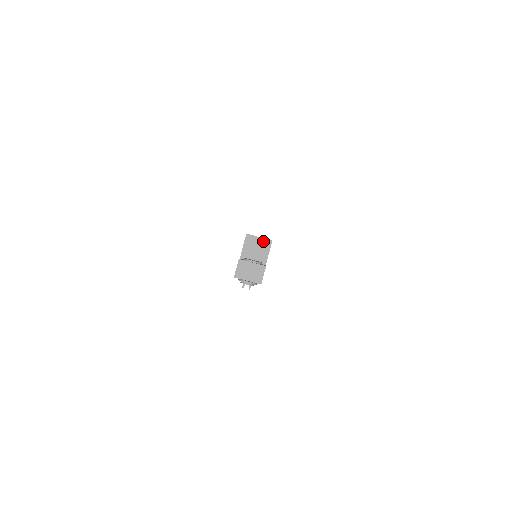
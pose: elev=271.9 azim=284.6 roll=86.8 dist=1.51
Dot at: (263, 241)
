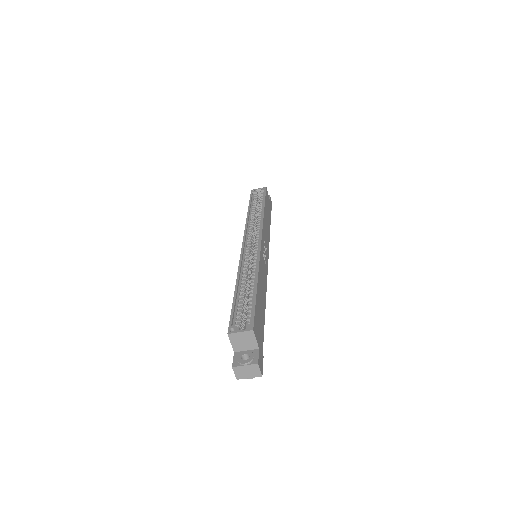
Dot at: (245, 334)
